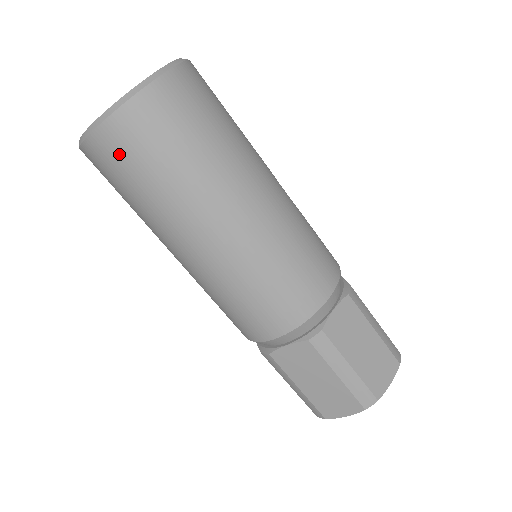
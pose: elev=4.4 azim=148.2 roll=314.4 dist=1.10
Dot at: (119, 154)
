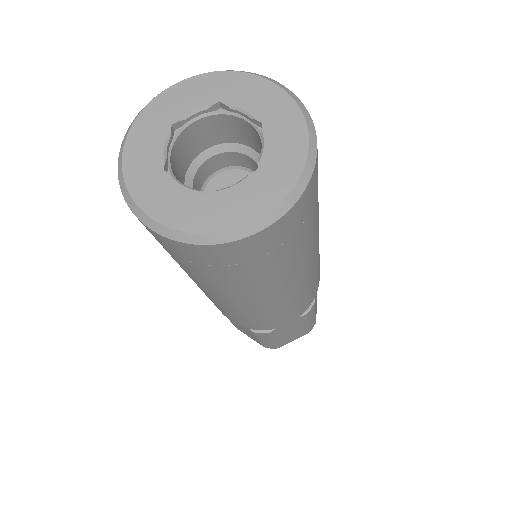
Dot at: (262, 250)
